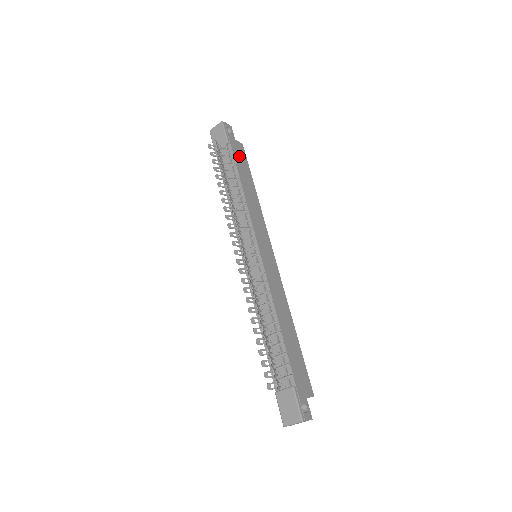
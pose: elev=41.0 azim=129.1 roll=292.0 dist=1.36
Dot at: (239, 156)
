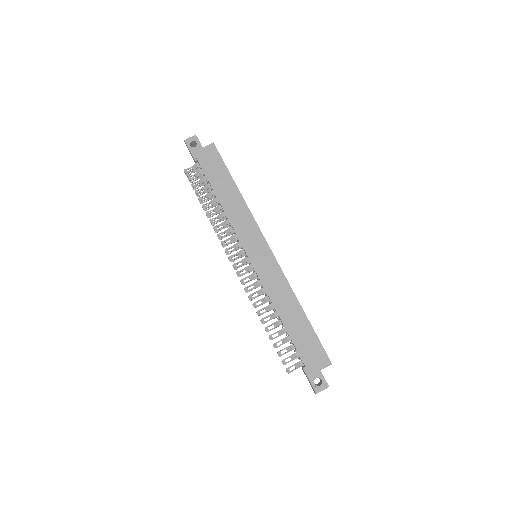
Dot at: (211, 165)
